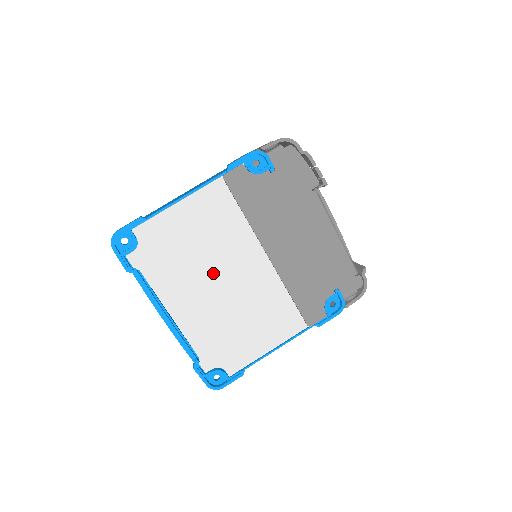
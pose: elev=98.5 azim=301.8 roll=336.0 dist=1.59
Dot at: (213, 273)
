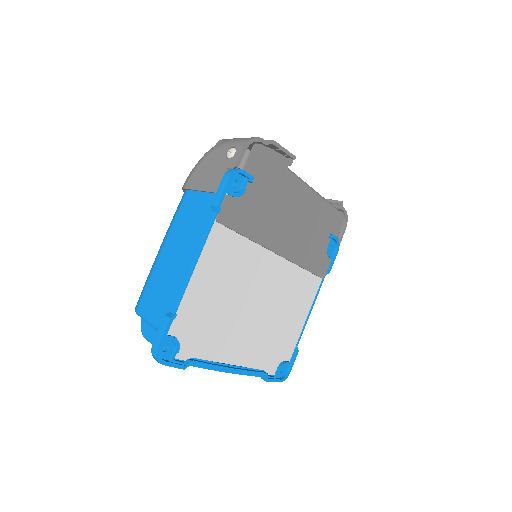
Dot at: (246, 305)
